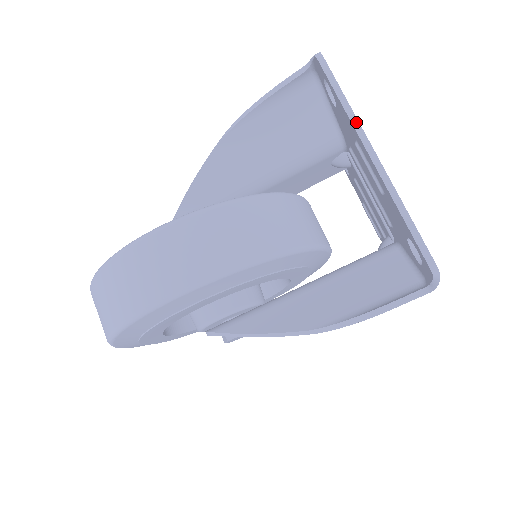
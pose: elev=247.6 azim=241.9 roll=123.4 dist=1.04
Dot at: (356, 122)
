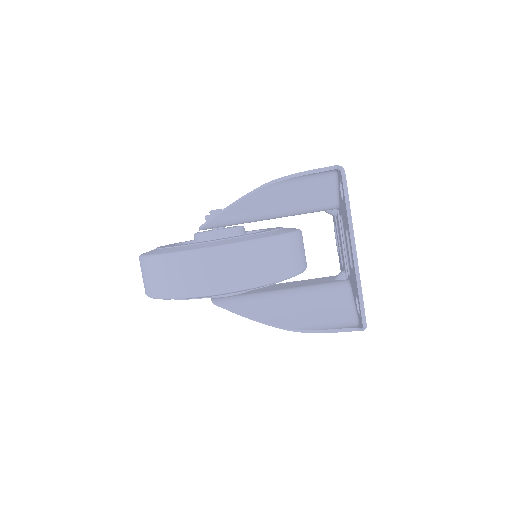
Dot at: (351, 227)
